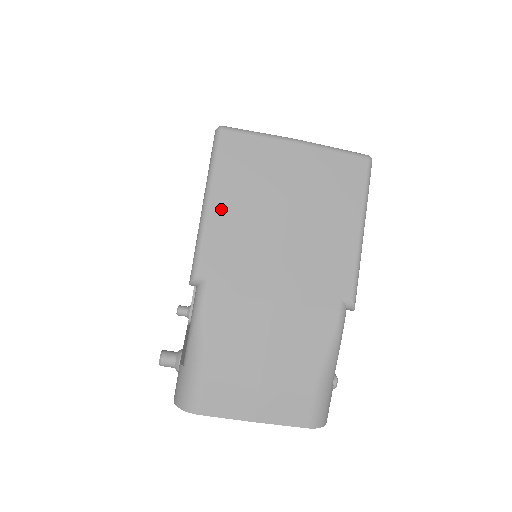
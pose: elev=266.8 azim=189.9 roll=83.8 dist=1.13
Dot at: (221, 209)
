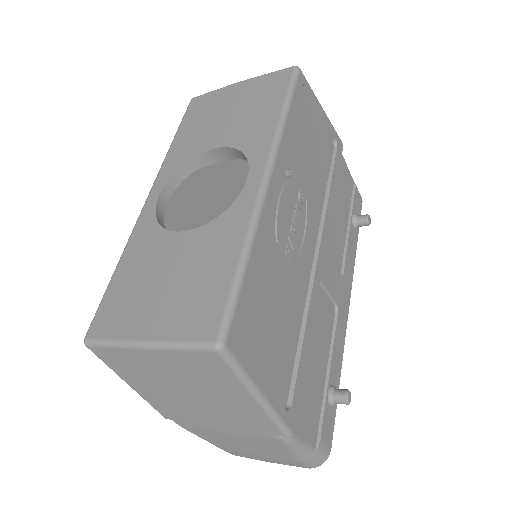
Dot at: (141, 390)
